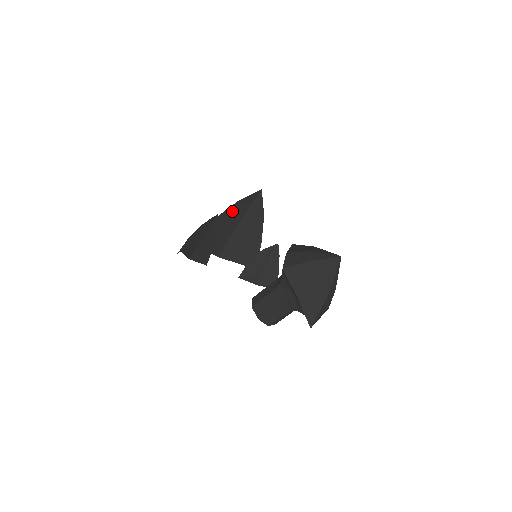
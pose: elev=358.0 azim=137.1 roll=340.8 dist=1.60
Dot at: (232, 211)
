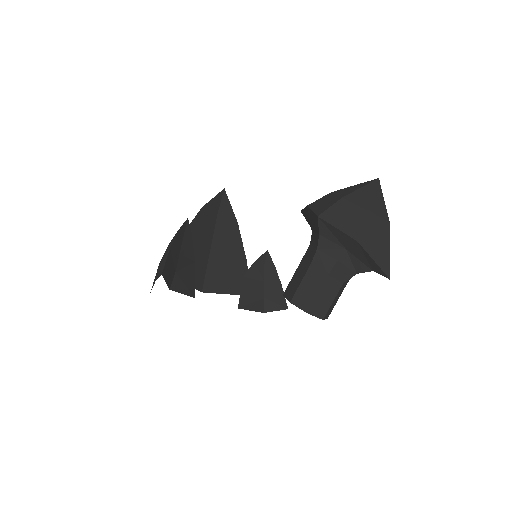
Dot at: (200, 222)
